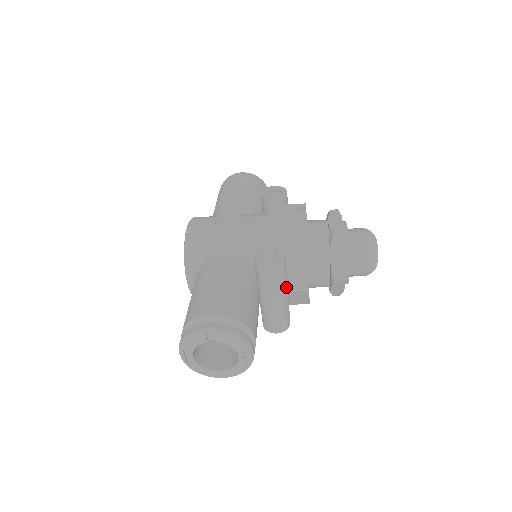
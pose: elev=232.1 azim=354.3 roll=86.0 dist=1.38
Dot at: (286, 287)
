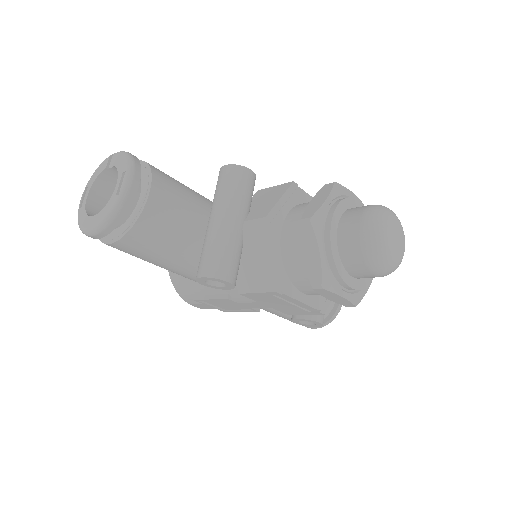
Dot at: (238, 210)
